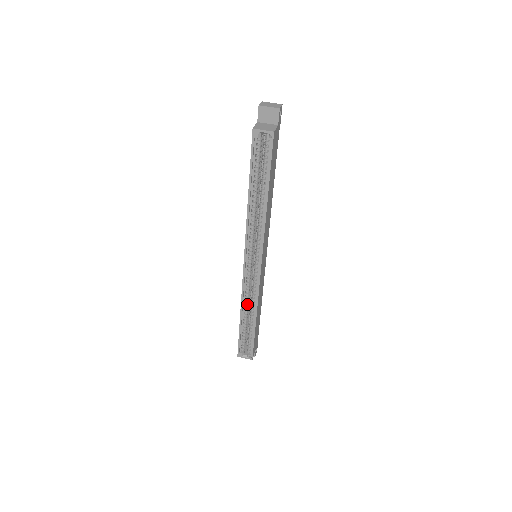
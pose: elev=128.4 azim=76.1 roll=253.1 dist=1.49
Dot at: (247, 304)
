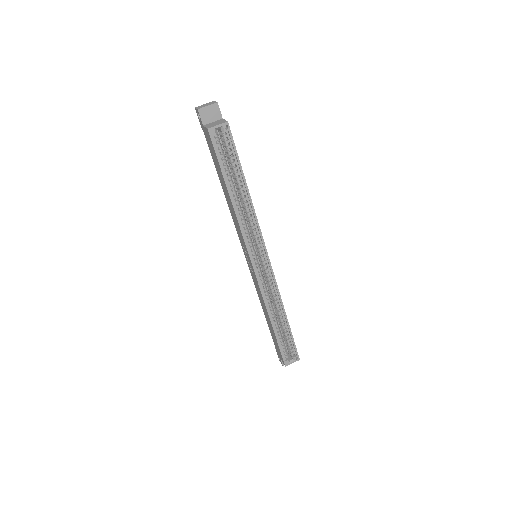
Dot at: (271, 306)
